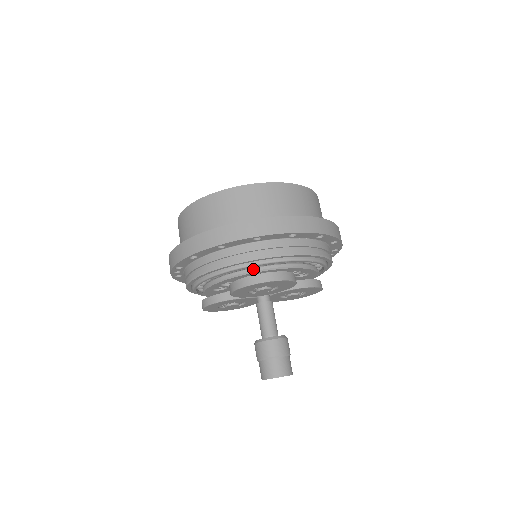
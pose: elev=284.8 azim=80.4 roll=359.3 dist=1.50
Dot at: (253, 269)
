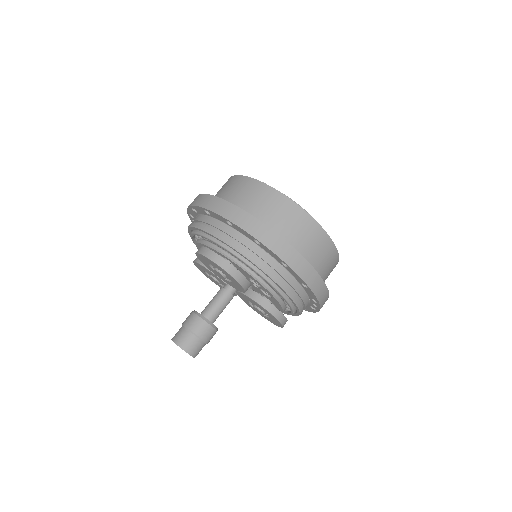
Dot at: (218, 248)
